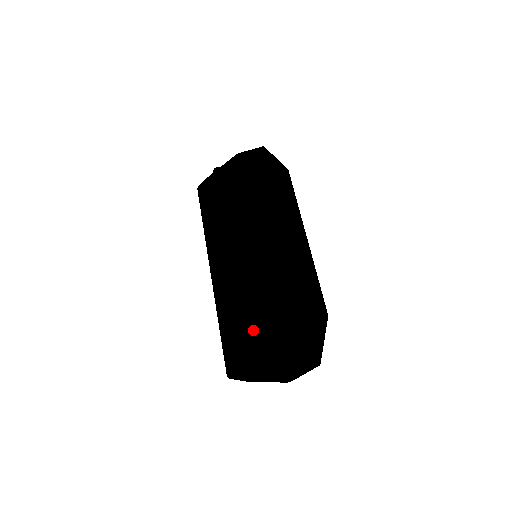
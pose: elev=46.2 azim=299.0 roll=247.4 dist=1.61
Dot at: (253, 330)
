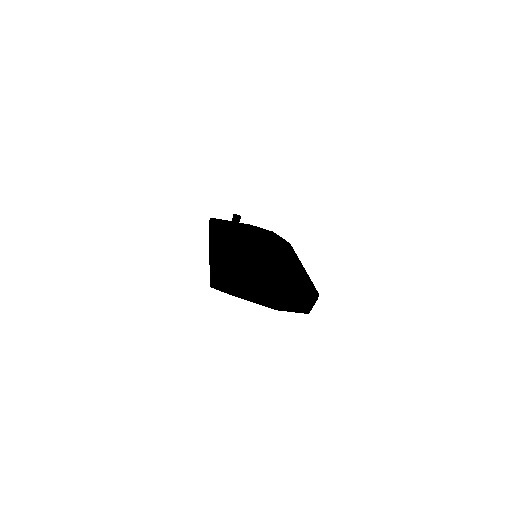
Dot at: occluded
